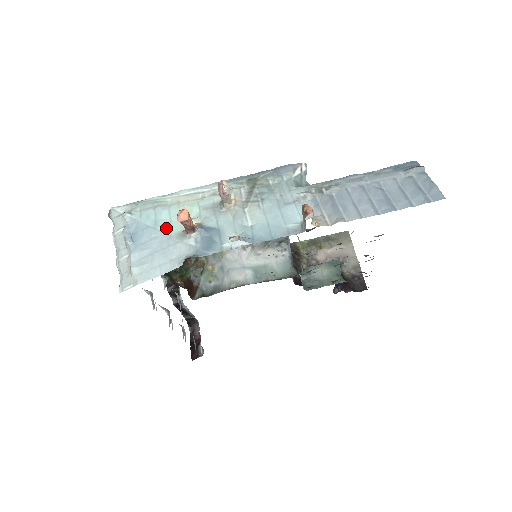
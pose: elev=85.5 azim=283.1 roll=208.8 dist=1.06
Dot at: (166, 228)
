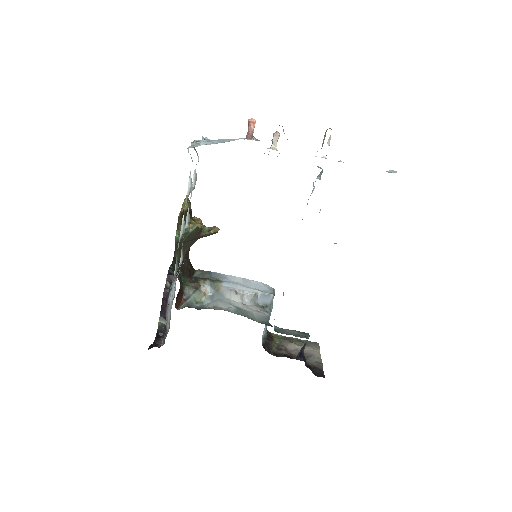
Dot at: occluded
